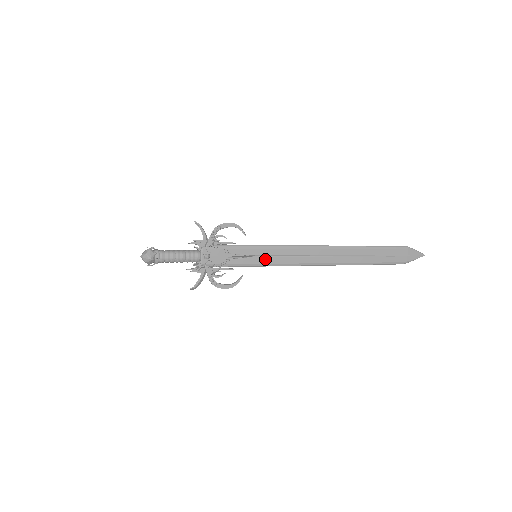
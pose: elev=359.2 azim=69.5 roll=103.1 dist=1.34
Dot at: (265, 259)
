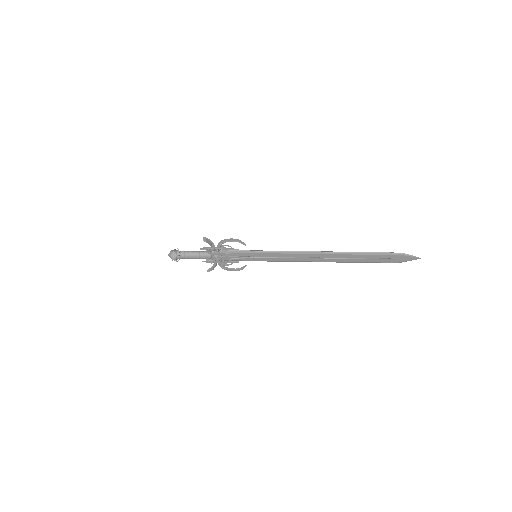
Dot at: (263, 258)
